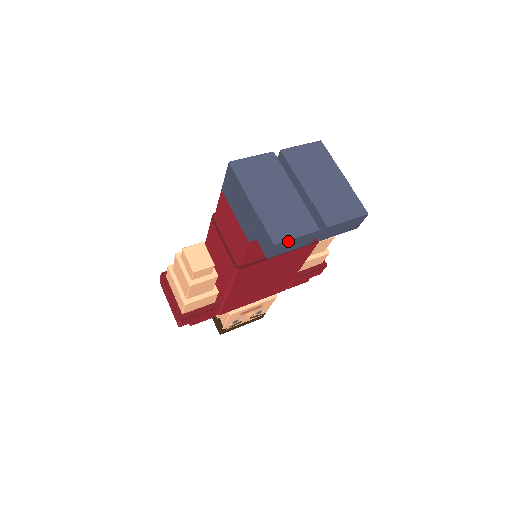
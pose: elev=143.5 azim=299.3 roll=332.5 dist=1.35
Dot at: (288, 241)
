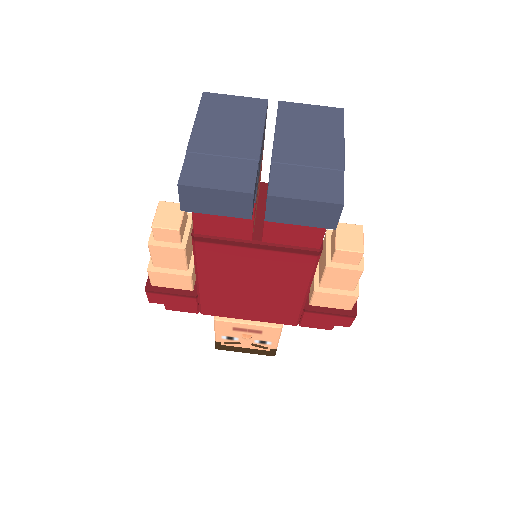
Dot at: (201, 189)
